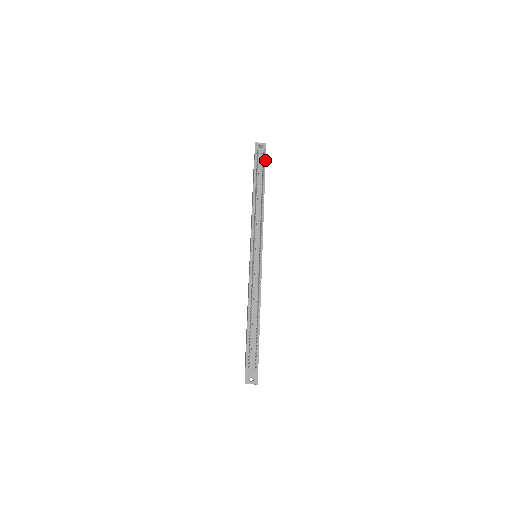
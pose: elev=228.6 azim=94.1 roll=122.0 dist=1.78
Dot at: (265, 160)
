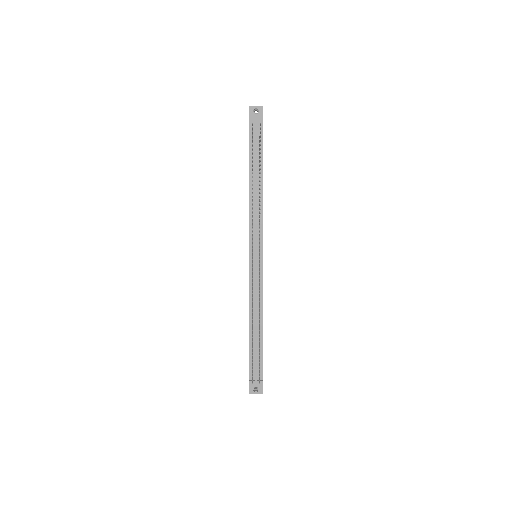
Dot at: (262, 131)
